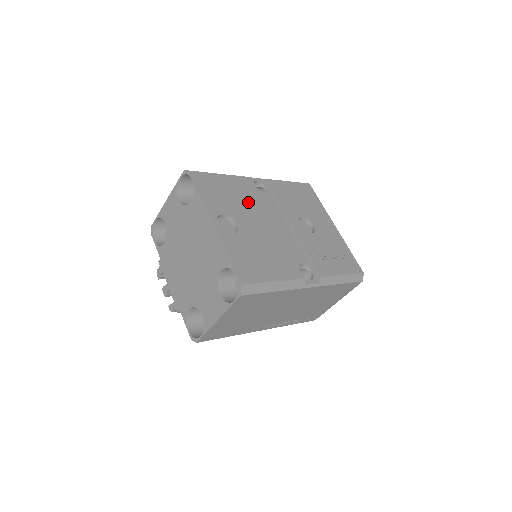
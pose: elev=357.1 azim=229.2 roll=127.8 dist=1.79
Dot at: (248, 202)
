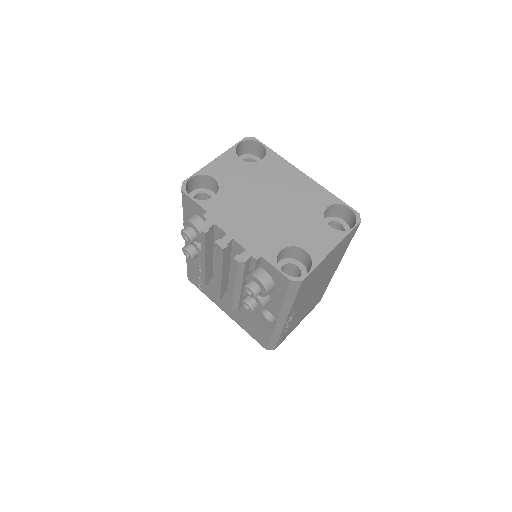
Dot at: occluded
